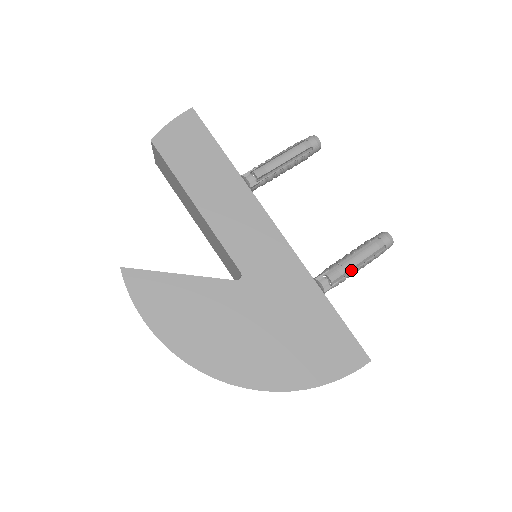
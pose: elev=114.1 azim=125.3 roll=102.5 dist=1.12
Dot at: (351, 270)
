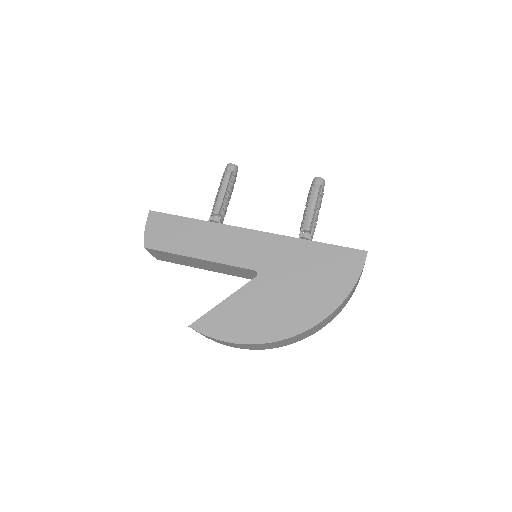
Dot at: (314, 215)
